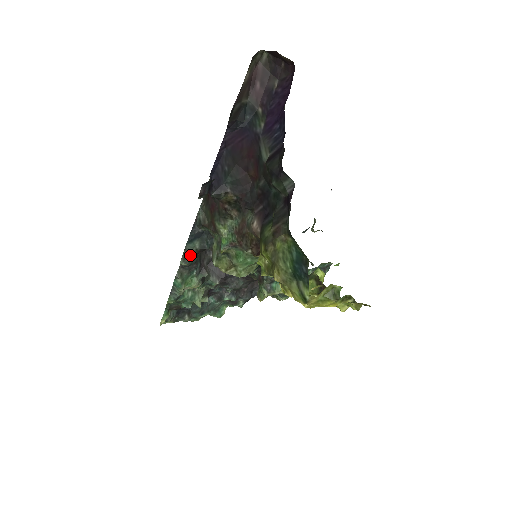
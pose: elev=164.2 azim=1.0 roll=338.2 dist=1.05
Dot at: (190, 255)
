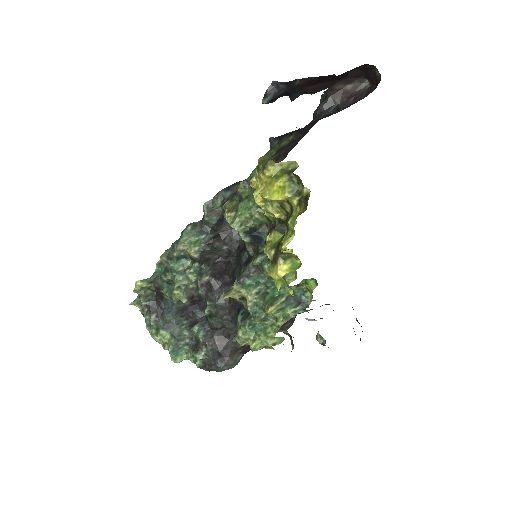
Dot at: (216, 205)
